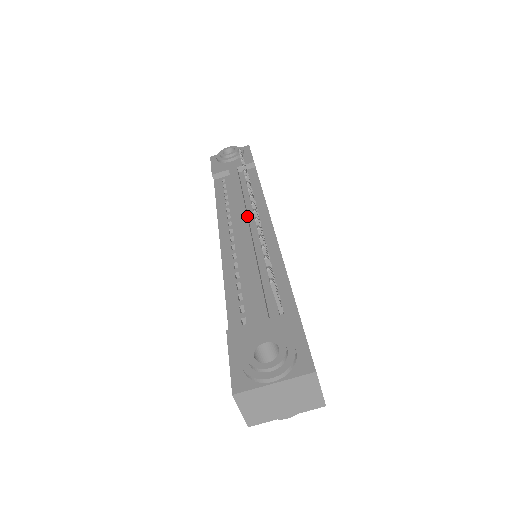
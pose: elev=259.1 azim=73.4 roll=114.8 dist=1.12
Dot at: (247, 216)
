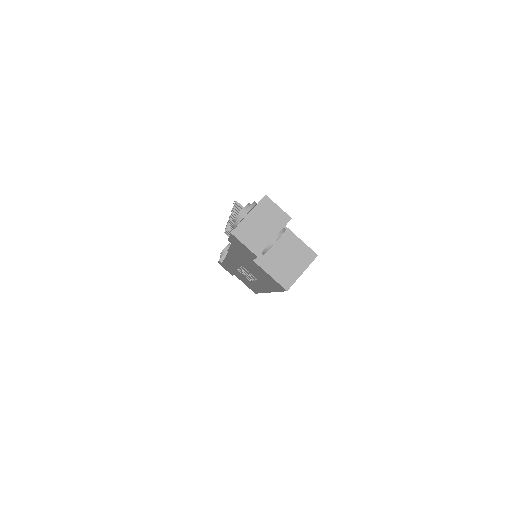
Dot at: occluded
